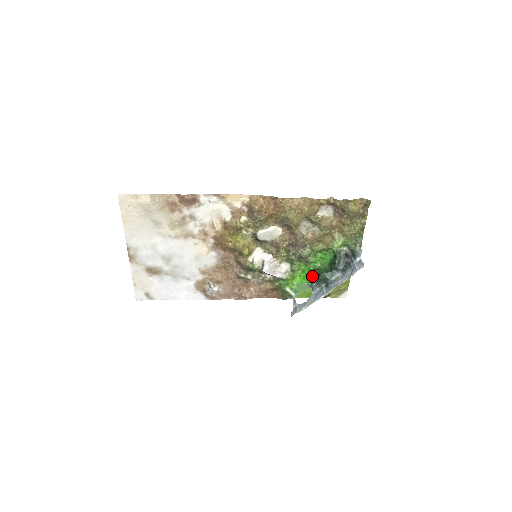
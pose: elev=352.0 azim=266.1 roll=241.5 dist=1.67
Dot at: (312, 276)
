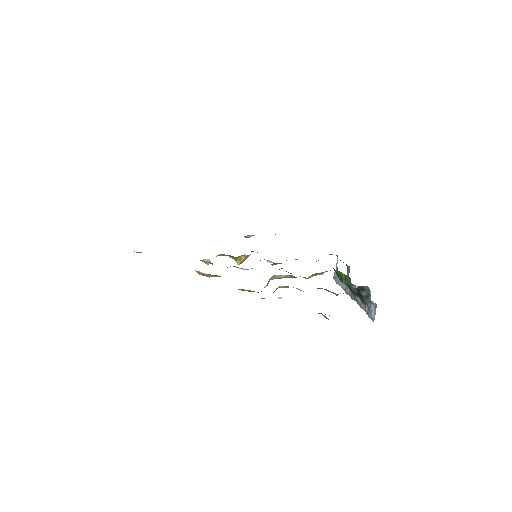
Dot at: occluded
